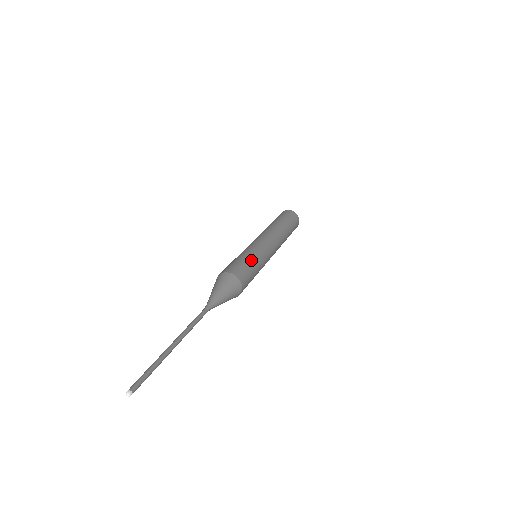
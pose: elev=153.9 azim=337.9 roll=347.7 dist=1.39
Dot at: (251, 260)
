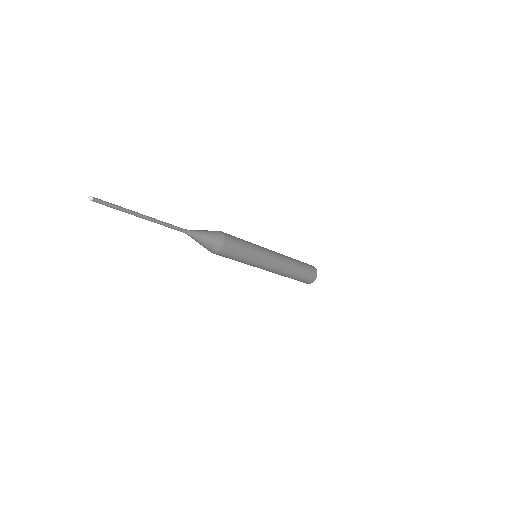
Dot at: occluded
